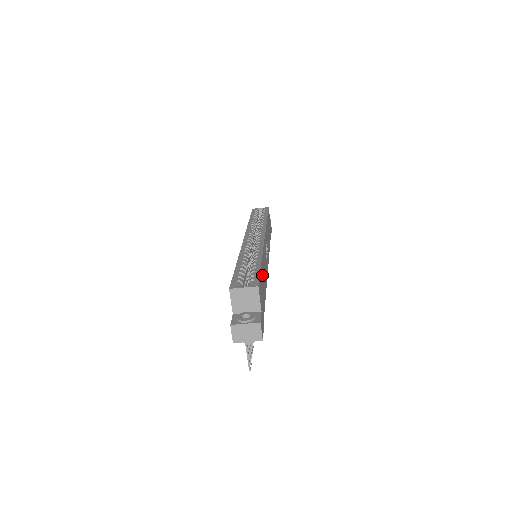
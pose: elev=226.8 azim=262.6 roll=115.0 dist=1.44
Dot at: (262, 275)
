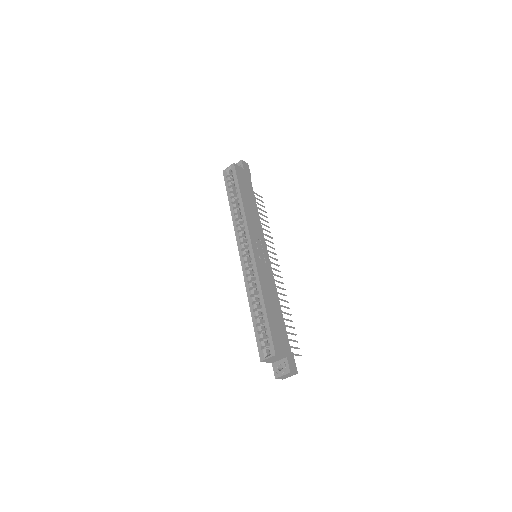
Dot at: (272, 316)
